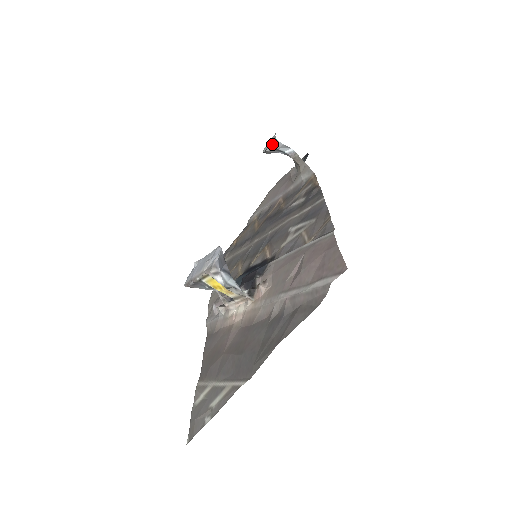
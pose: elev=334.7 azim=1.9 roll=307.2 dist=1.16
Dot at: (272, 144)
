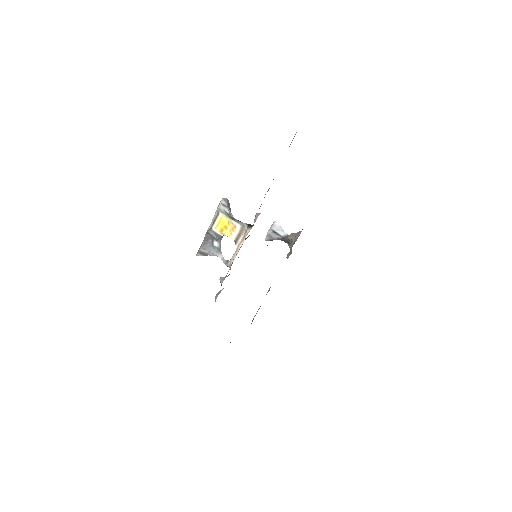
Dot at: (271, 226)
